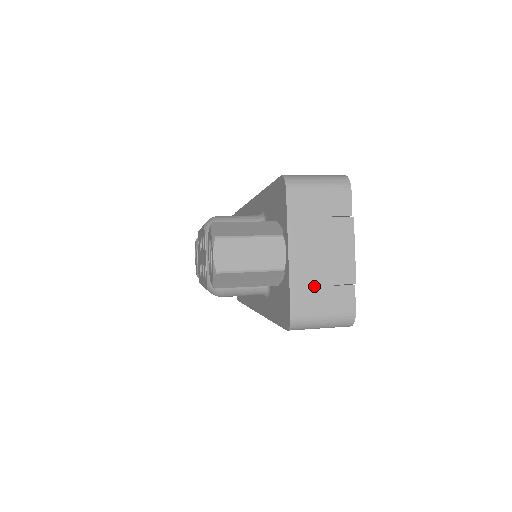
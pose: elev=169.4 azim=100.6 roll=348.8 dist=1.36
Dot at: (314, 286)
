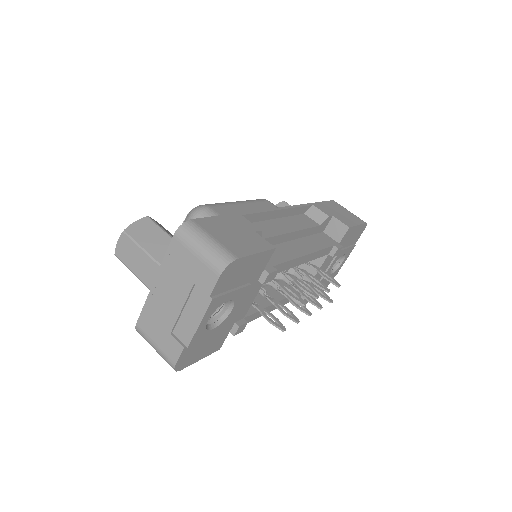
Dot at: (158, 321)
